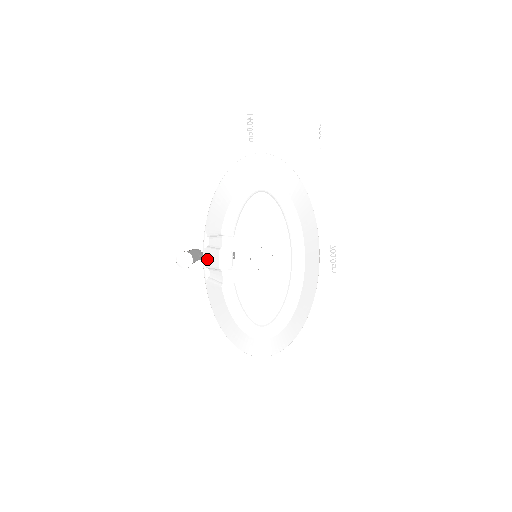
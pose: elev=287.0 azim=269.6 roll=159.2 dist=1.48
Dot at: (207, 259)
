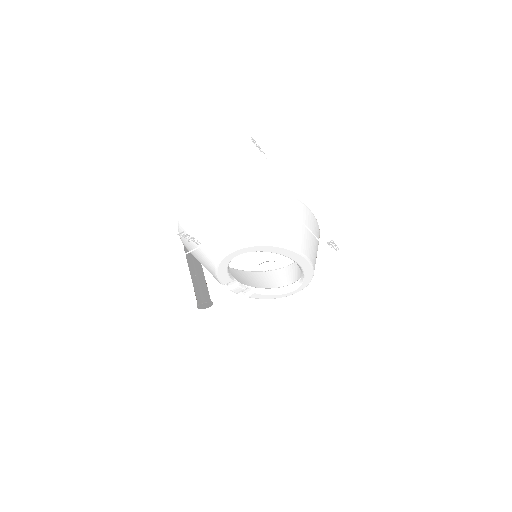
Dot at: occluded
